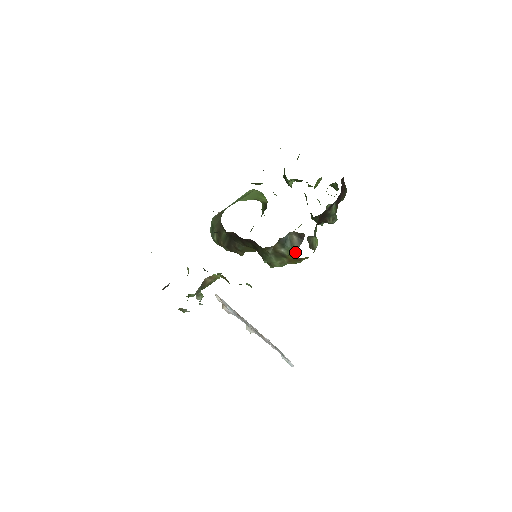
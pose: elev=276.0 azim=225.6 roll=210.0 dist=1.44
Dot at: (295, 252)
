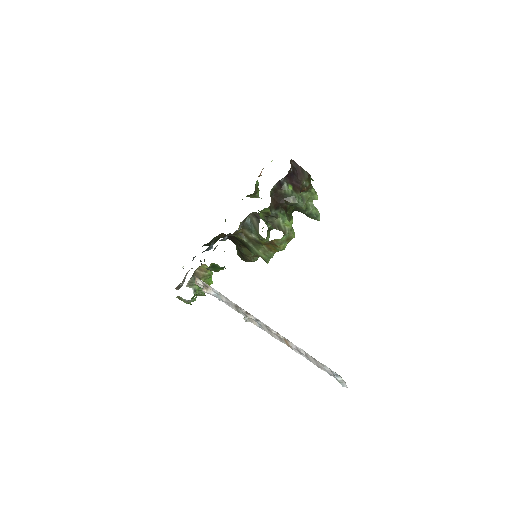
Dot at: (258, 233)
